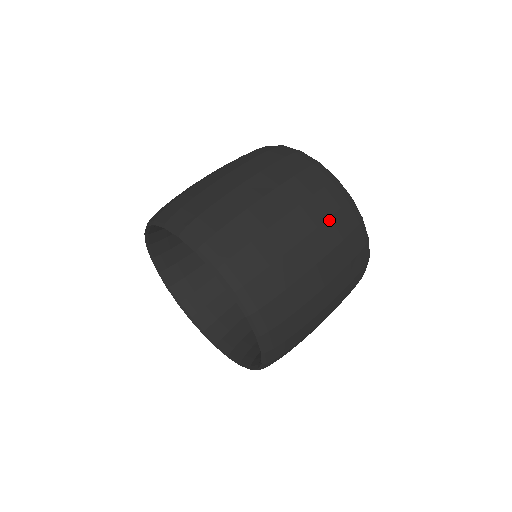
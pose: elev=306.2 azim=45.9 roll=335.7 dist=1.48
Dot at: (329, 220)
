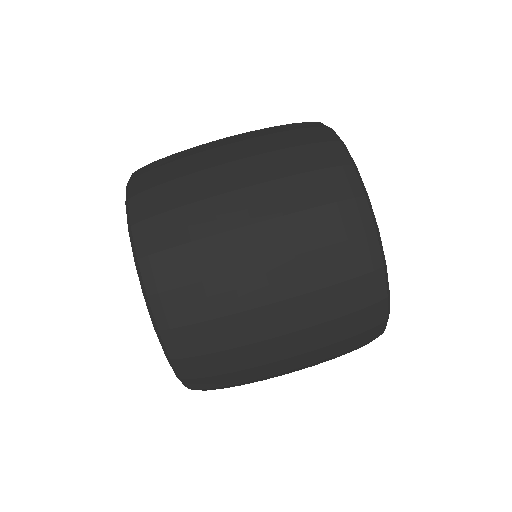
Dot at: (328, 289)
